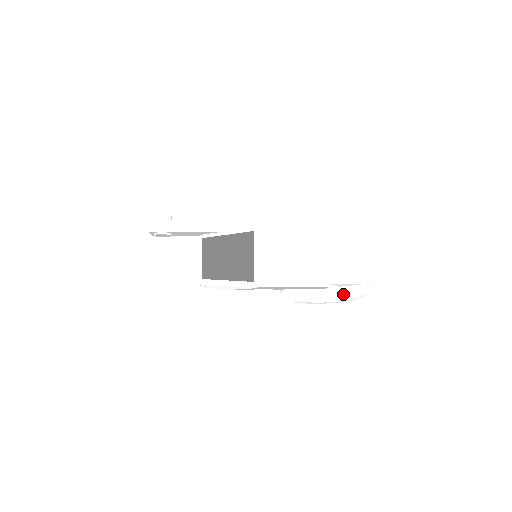
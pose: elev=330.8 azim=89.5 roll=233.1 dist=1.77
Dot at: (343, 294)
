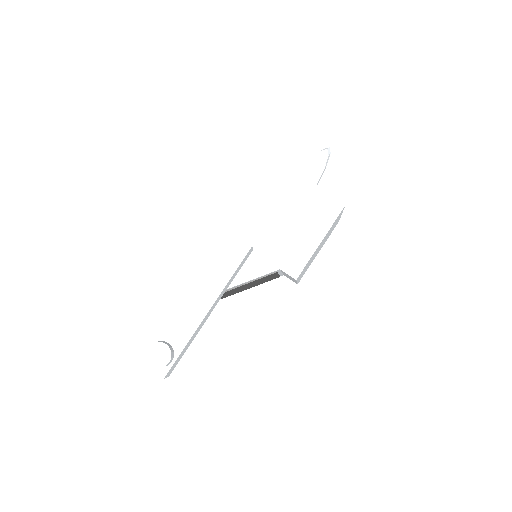
Dot at: occluded
